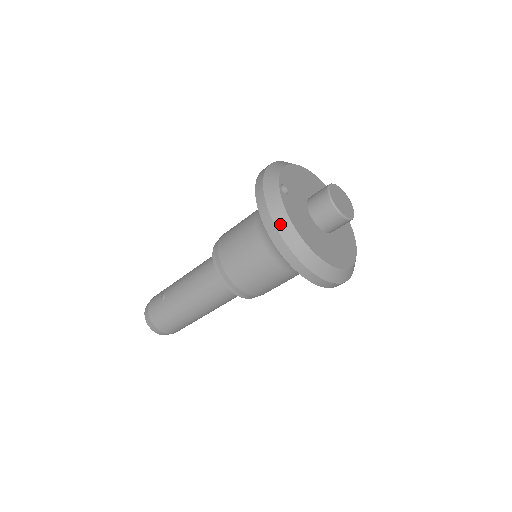
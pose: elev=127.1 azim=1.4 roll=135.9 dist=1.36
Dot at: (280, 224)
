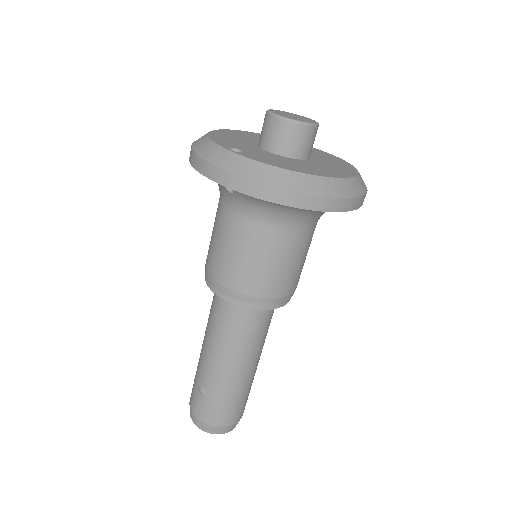
Dot at: (272, 180)
